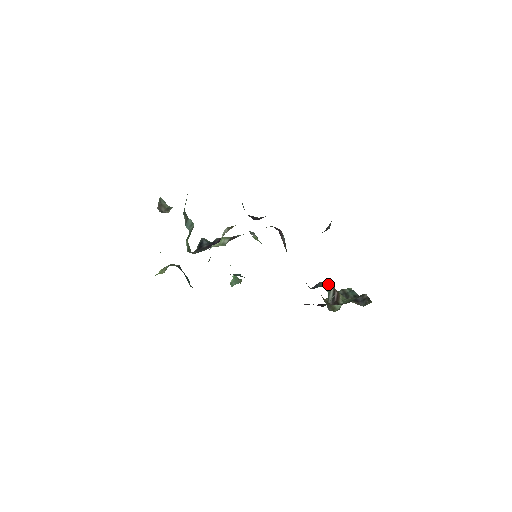
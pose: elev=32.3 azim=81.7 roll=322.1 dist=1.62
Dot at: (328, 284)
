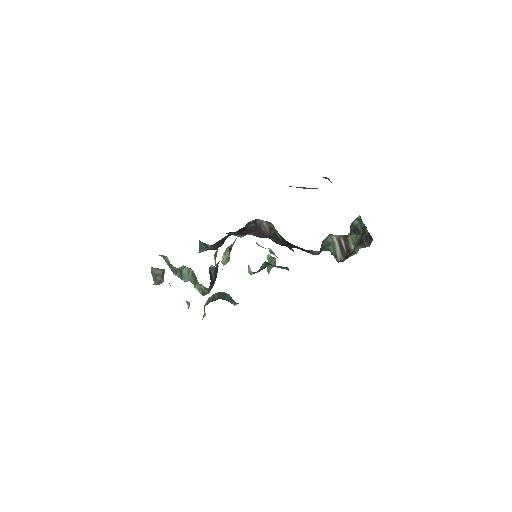
Dot at: (329, 240)
